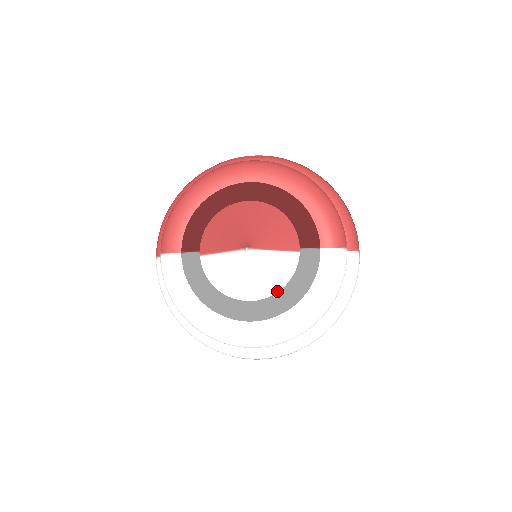
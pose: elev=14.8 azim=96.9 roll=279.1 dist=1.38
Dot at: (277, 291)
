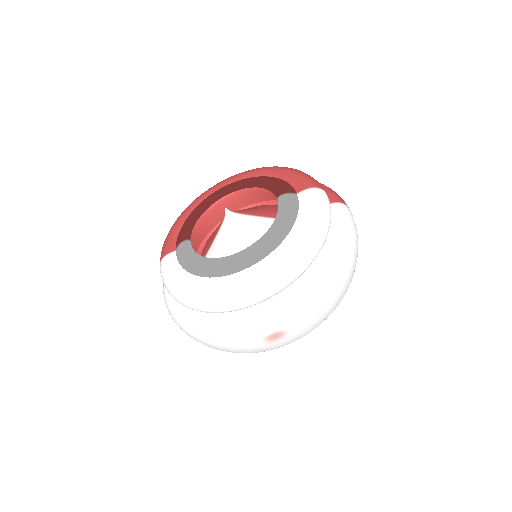
Dot at: occluded
